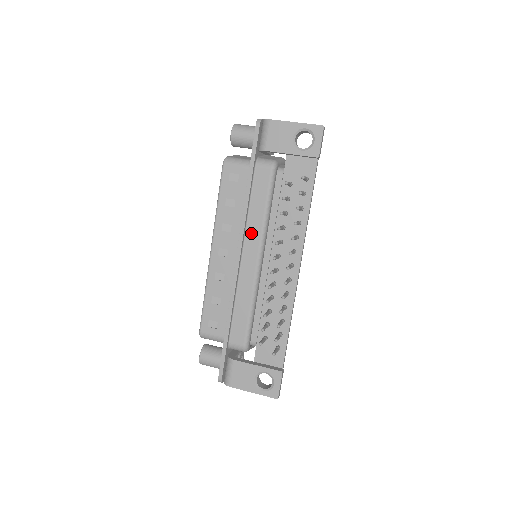
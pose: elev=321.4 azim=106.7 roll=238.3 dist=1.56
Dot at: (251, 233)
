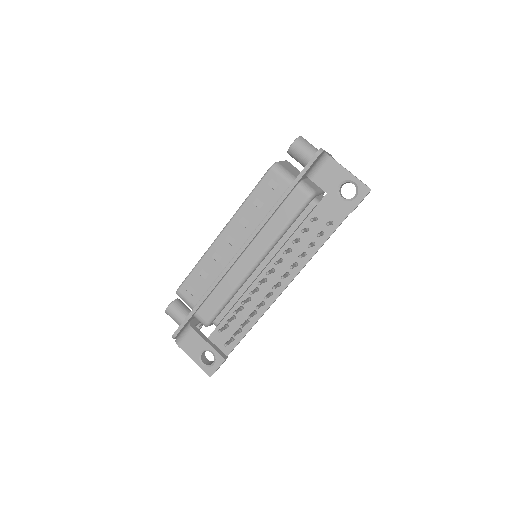
Dot at: (261, 239)
